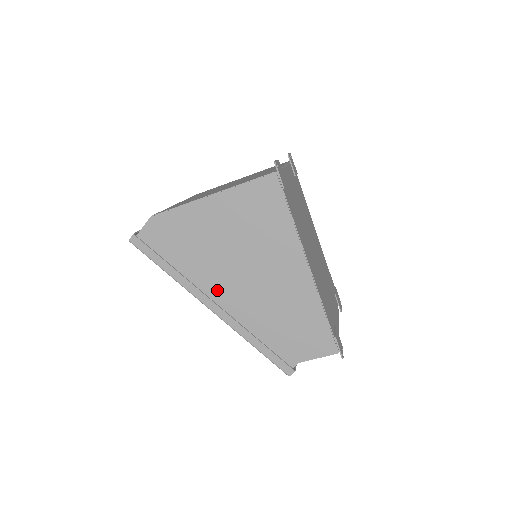
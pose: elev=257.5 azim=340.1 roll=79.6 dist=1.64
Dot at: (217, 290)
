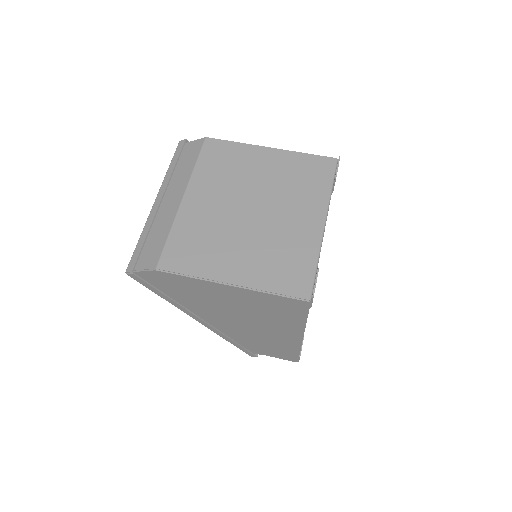
Dot at: (210, 317)
